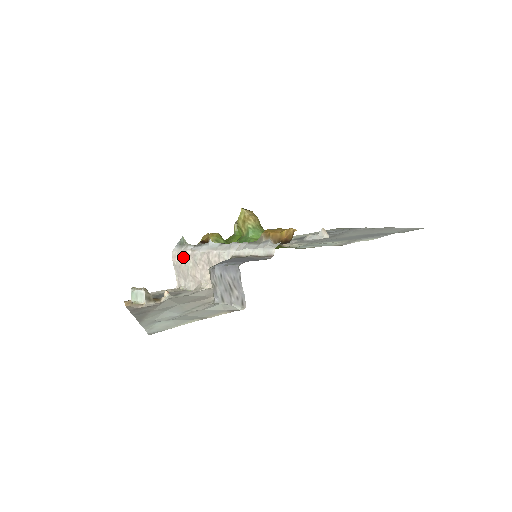
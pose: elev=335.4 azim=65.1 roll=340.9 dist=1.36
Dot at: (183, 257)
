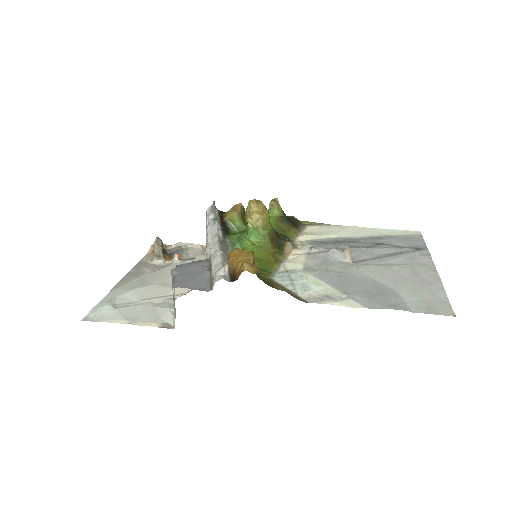
Dot at: occluded
